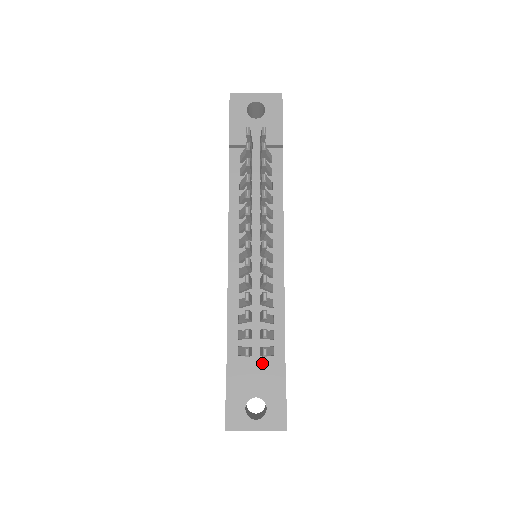
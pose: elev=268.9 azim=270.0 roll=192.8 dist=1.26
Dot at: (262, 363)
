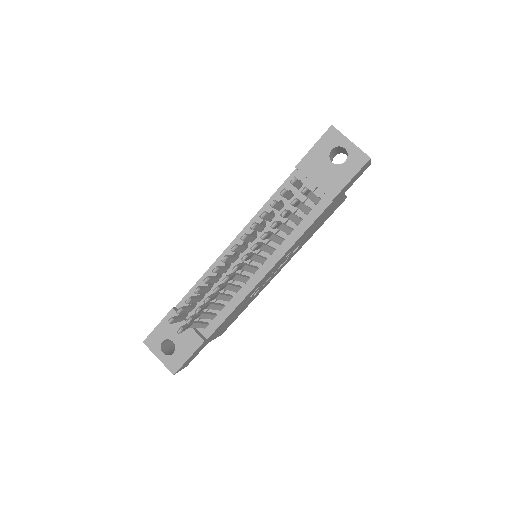
Dot at: occluded
